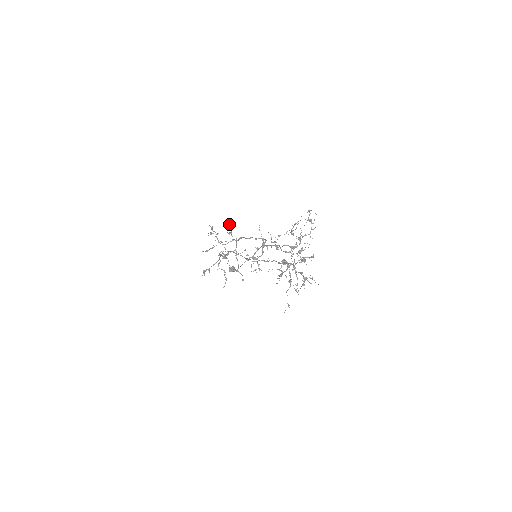
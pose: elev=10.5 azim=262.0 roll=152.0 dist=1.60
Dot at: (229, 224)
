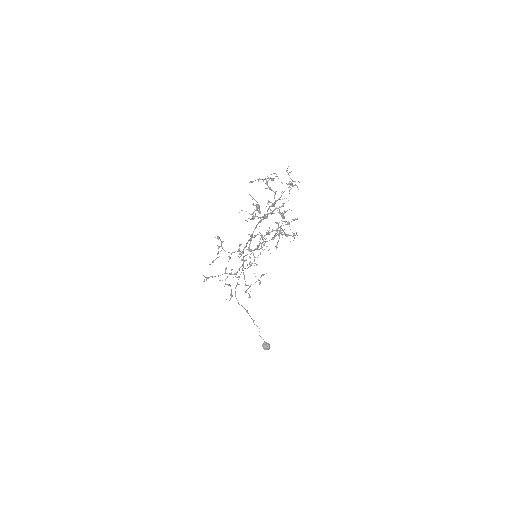
Dot at: (239, 244)
